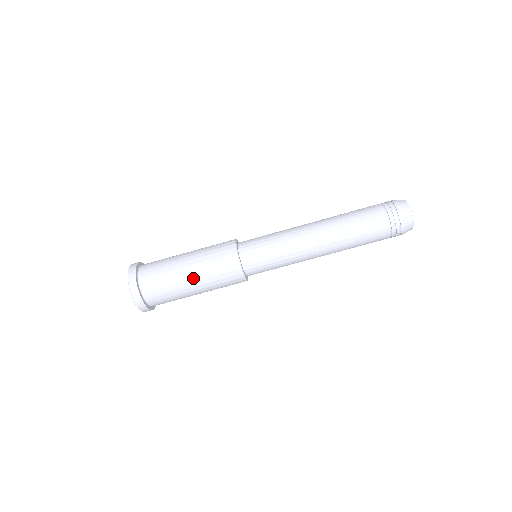
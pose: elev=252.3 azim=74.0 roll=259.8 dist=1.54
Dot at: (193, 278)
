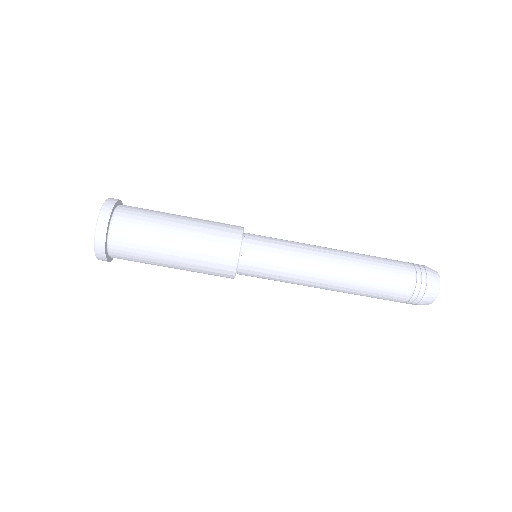
Dot at: (176, 258)
